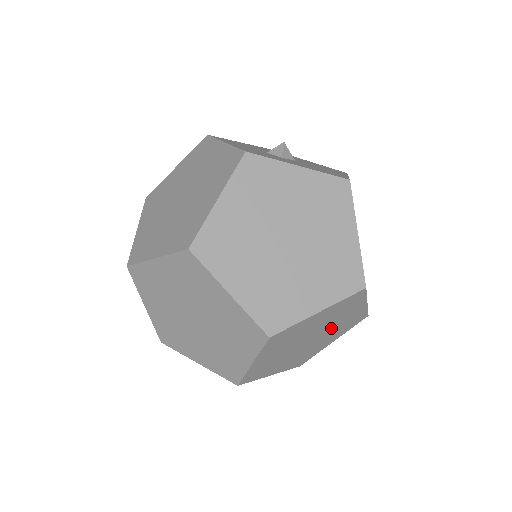
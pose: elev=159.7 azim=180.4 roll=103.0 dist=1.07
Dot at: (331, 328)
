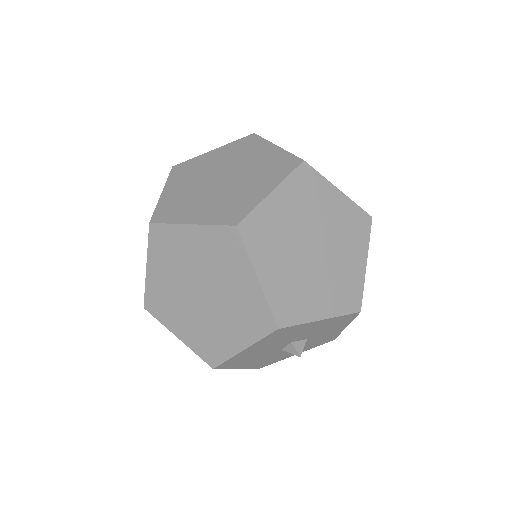
Dot at: (329, 231)
